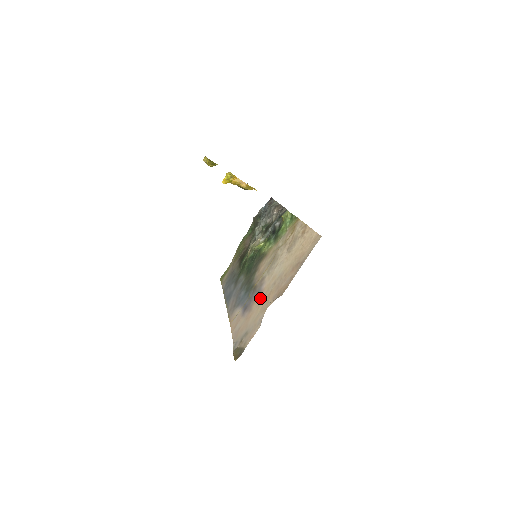
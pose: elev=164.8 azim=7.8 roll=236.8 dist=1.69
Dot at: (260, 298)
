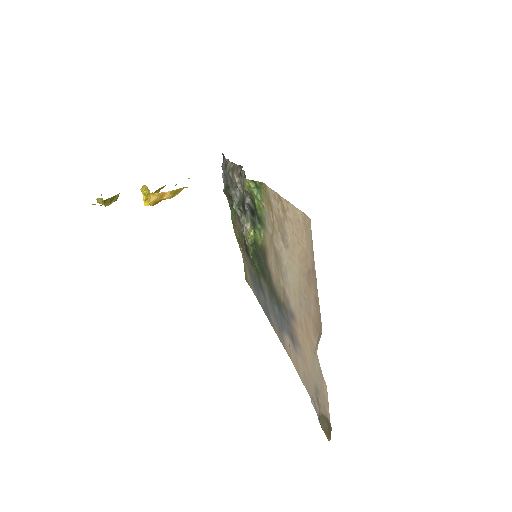
Dot at: (298, 328)
